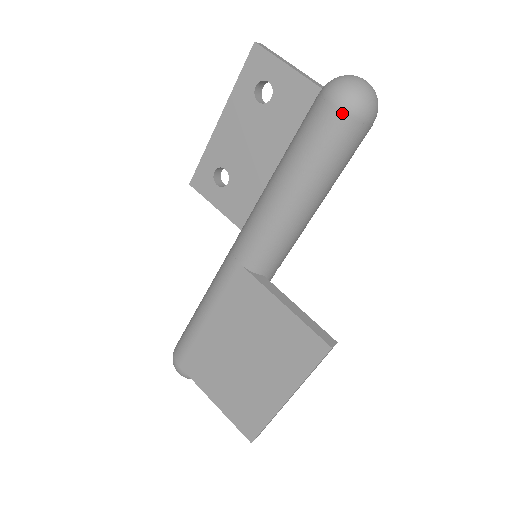
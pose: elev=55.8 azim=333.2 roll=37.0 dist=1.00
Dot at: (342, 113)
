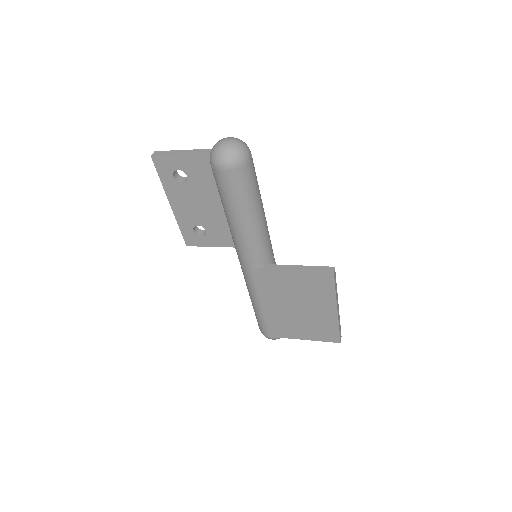
Dot at: (232, 170)
